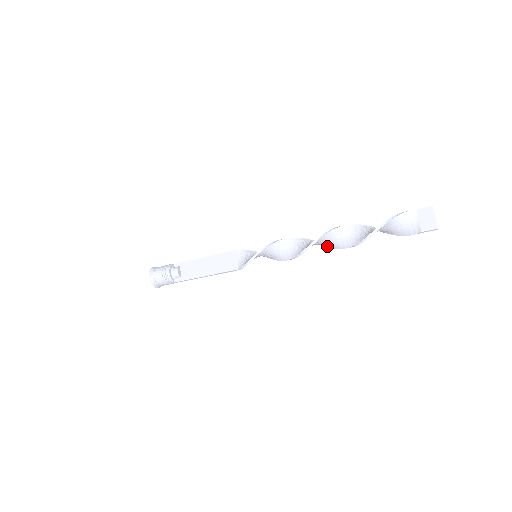
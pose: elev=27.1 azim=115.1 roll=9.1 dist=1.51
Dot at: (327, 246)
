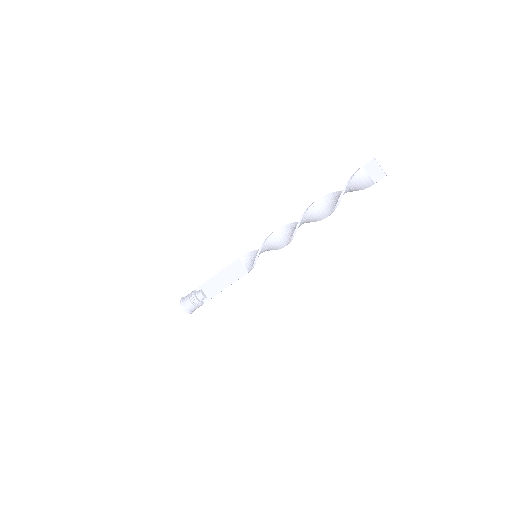
Dot at: occluded
